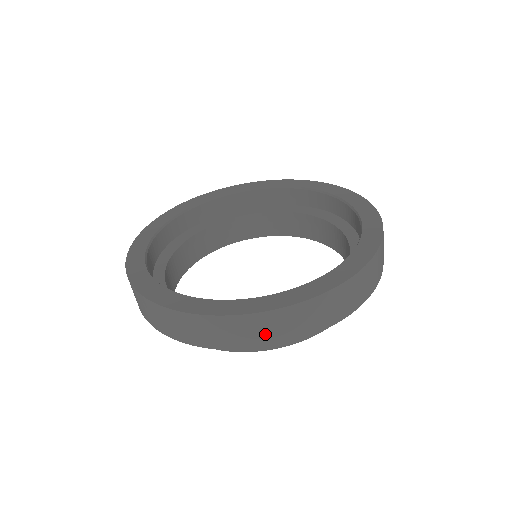
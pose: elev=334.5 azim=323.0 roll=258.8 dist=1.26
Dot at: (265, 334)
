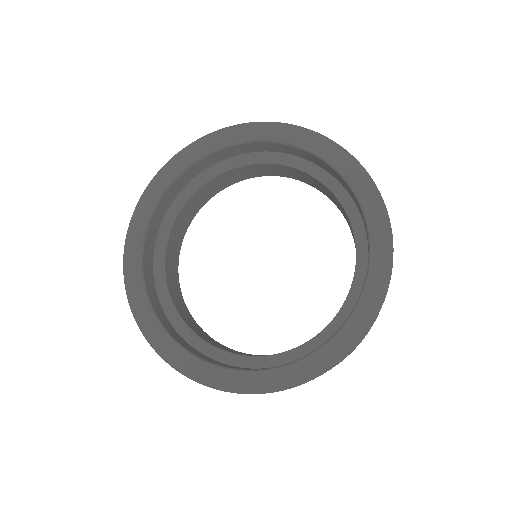
Dot at: occluded
